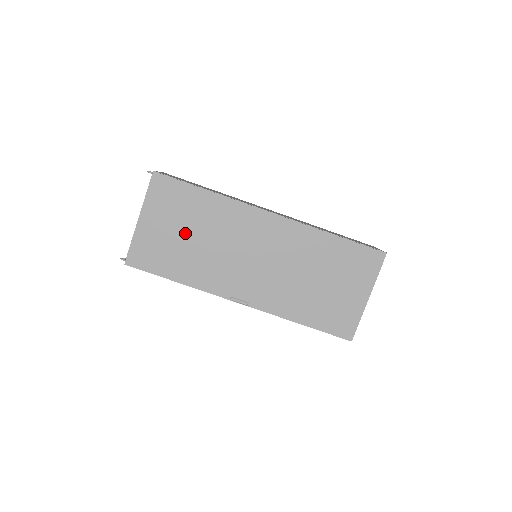
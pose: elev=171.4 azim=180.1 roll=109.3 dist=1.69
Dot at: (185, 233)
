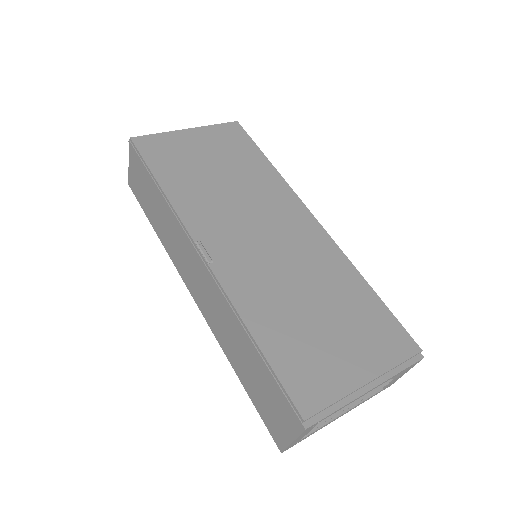
Dot at: (216, 166)
